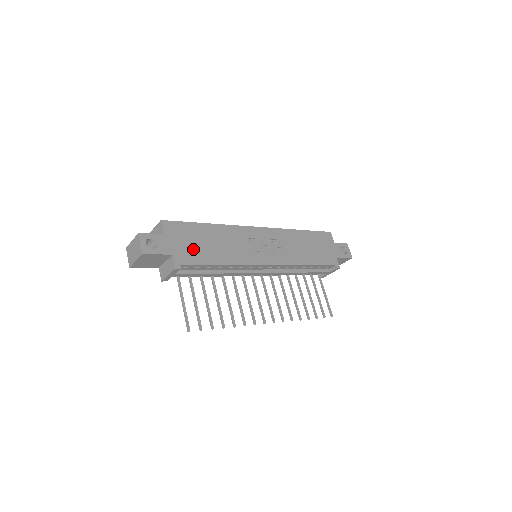
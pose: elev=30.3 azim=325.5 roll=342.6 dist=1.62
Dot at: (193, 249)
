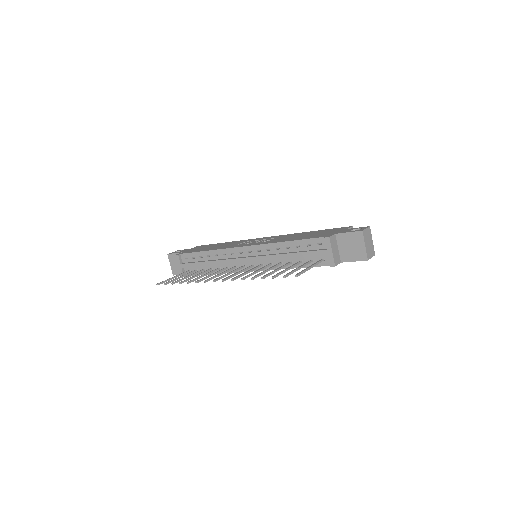
Dot at: occluded
